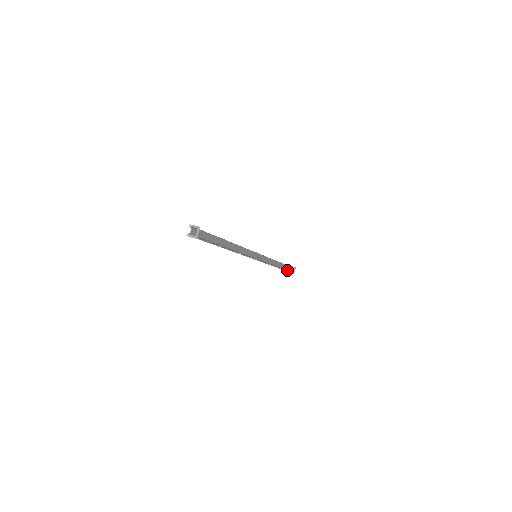
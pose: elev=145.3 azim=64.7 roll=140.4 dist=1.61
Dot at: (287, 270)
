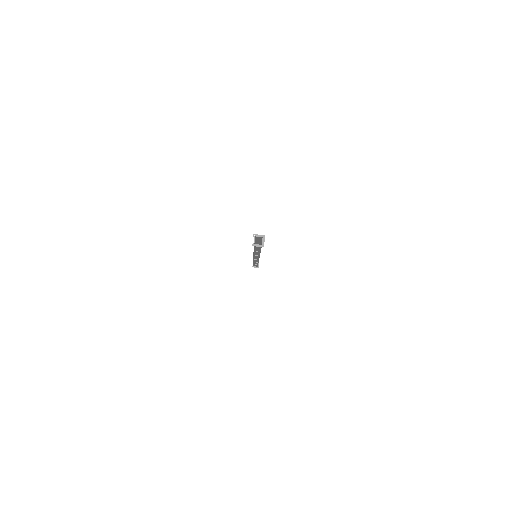
Dot at: (255, 265)
